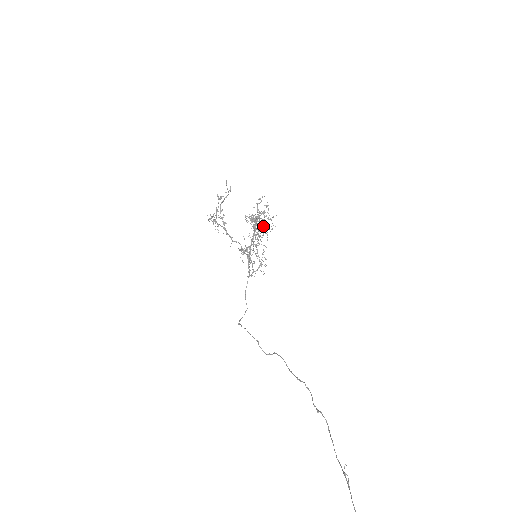
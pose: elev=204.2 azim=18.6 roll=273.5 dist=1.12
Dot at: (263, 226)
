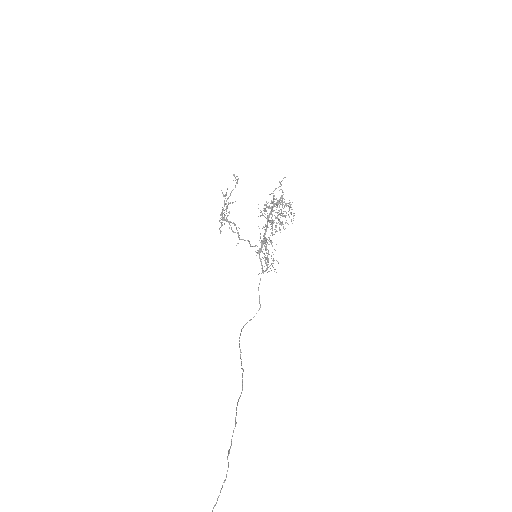
Dot at: occluded
